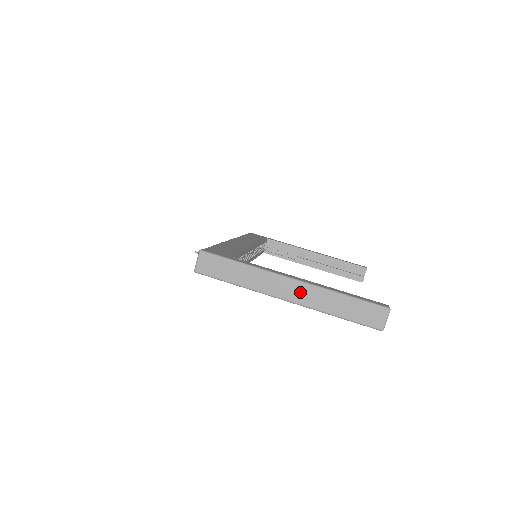
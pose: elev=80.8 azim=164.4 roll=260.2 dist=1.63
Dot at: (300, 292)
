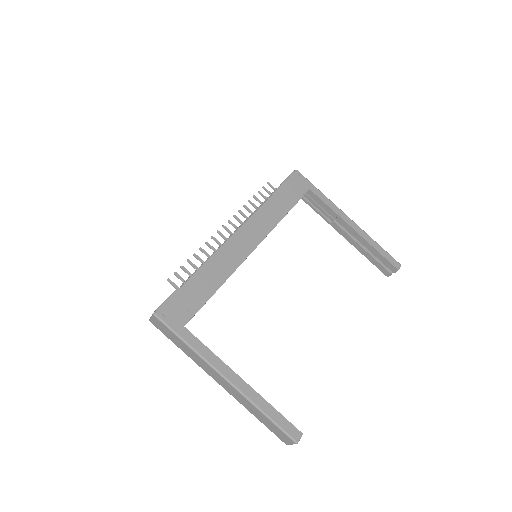
Dot at: (230, 388)
